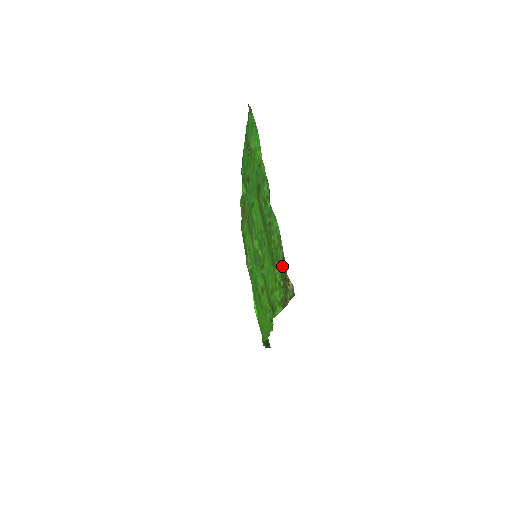
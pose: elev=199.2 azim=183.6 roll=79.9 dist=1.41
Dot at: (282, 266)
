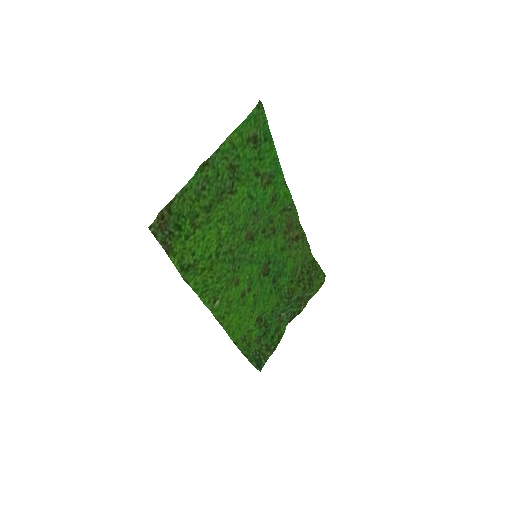
Dot at: (170, 210)
